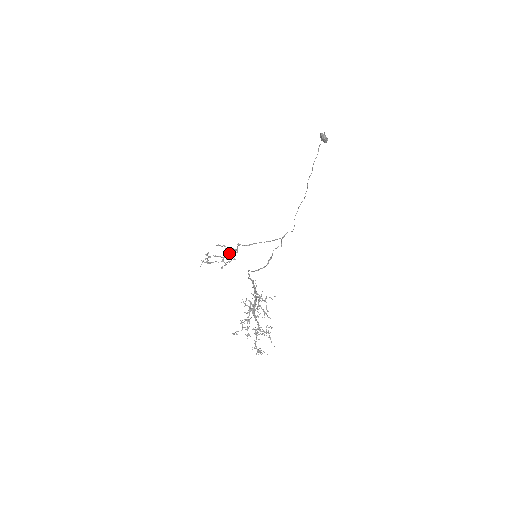
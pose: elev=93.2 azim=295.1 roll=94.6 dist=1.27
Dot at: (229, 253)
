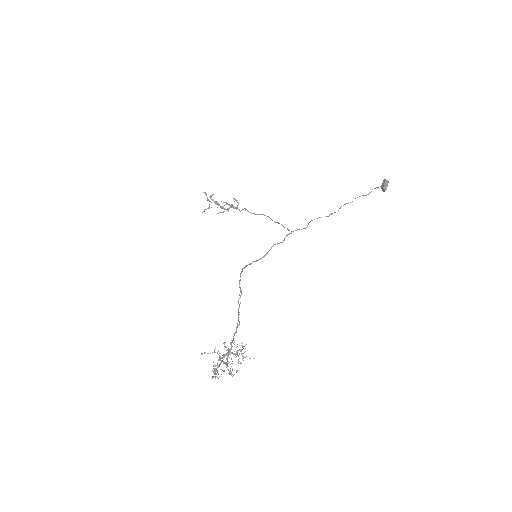
Dot at: (232, 206)
